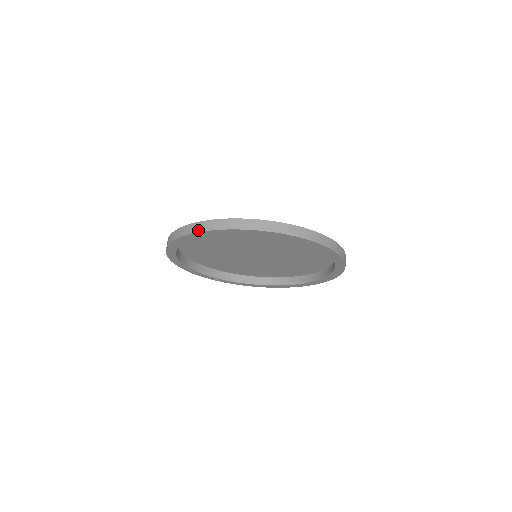
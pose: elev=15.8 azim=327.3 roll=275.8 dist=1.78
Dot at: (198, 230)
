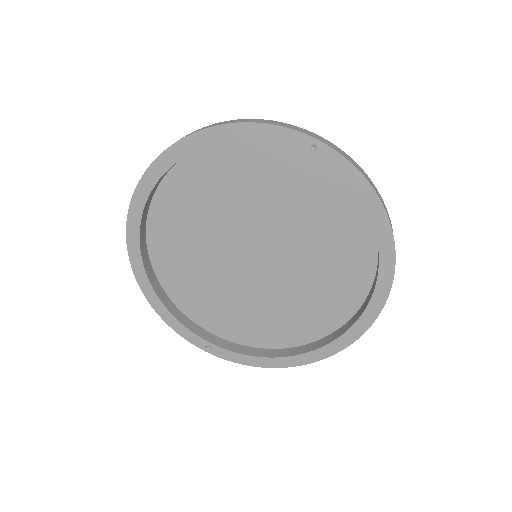
Dot at: (159, 155)
